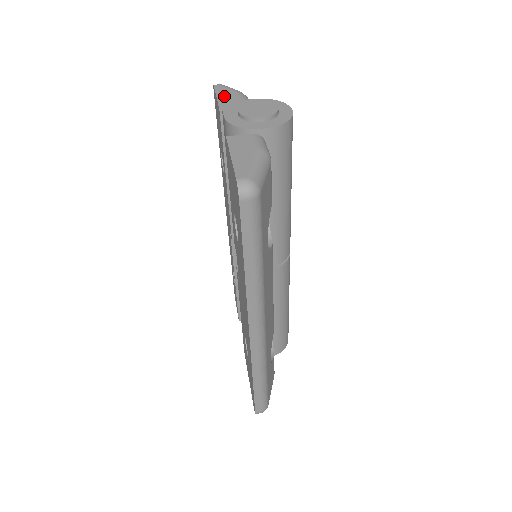
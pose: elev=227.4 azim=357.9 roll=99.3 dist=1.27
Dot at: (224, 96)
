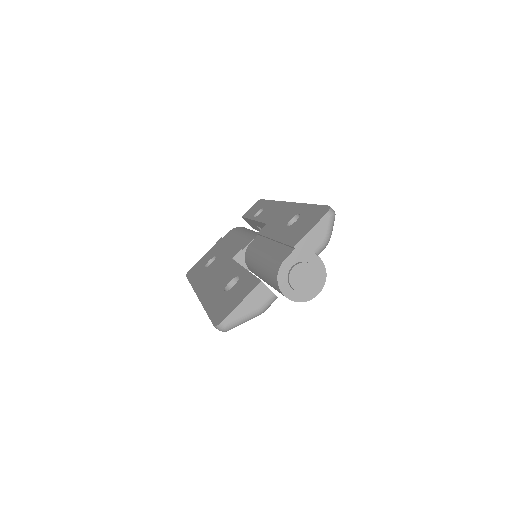
Dot at: (314, 235)
